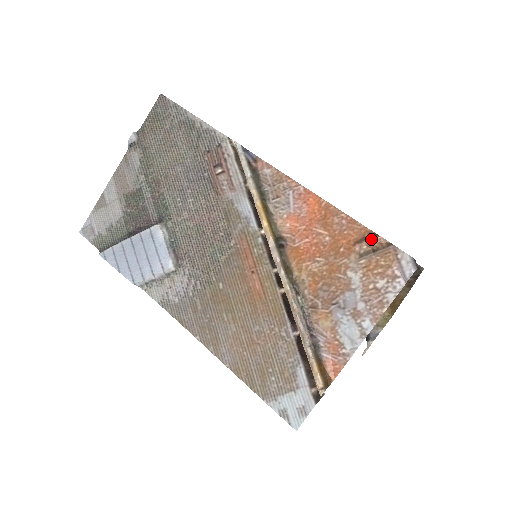
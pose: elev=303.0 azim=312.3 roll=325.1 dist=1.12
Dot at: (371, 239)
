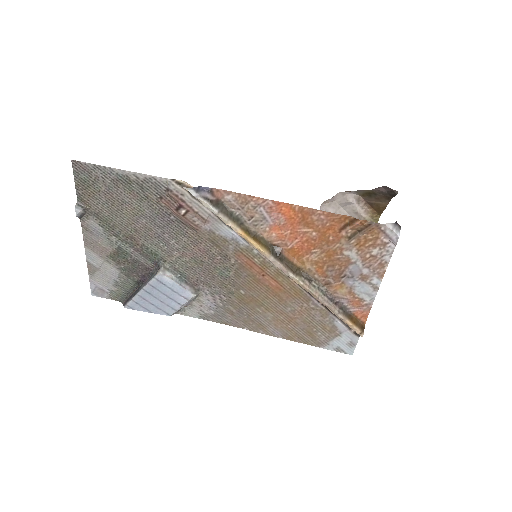
Dot at: (353, 225)
